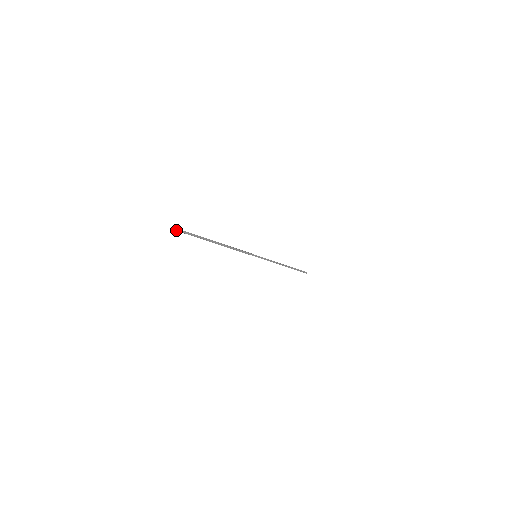
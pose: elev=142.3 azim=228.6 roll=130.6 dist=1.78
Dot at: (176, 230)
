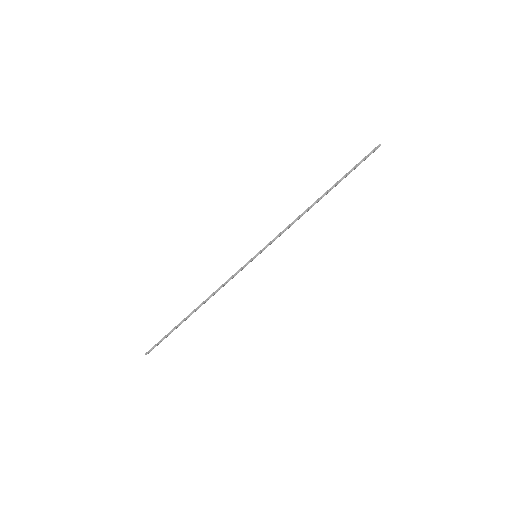
Dot at: (148, 353)
